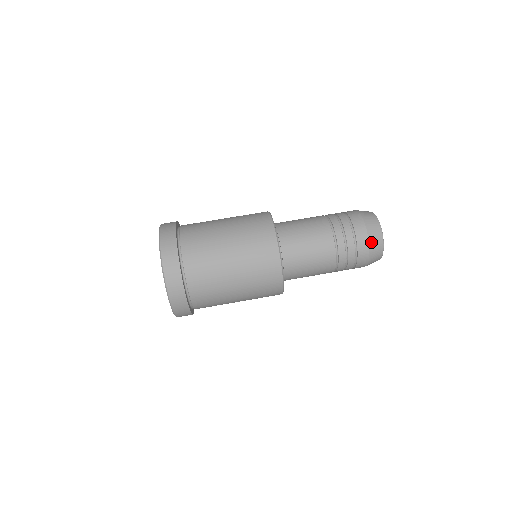
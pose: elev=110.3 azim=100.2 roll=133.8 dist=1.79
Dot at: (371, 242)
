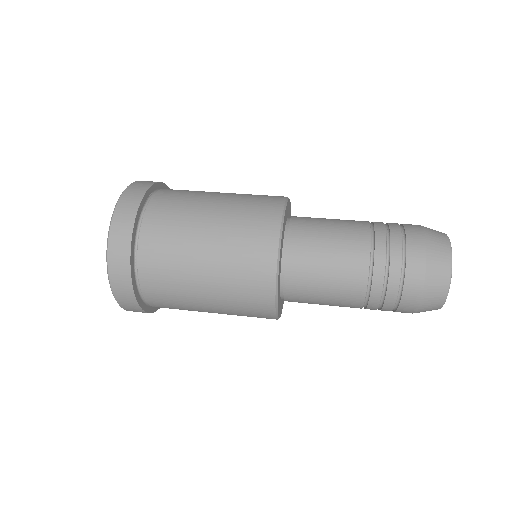
Dot at: (430, 247)
